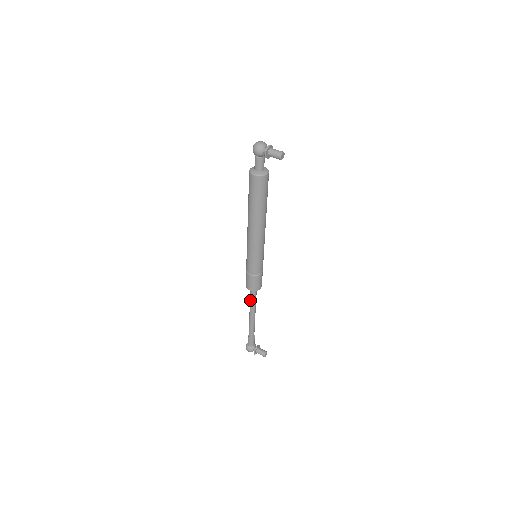
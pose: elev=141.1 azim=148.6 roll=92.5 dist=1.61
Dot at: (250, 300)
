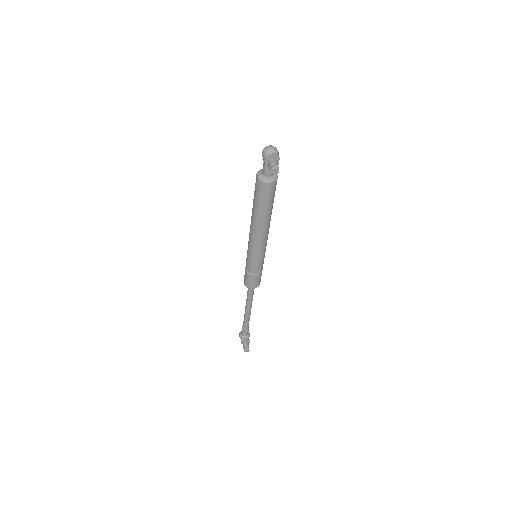
Dot at: (247, 293)
